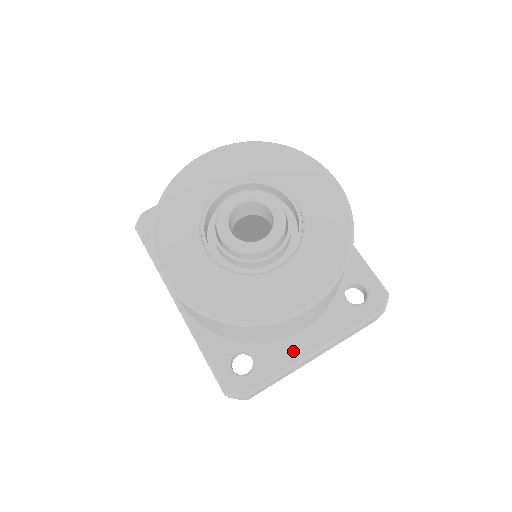
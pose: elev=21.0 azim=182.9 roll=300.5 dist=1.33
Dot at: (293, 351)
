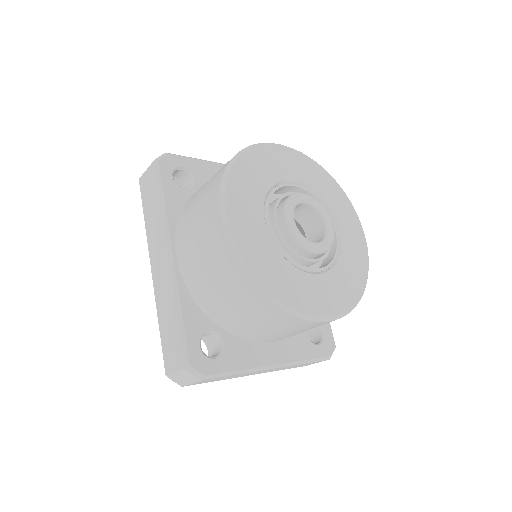
Dot at: (258, 356)
